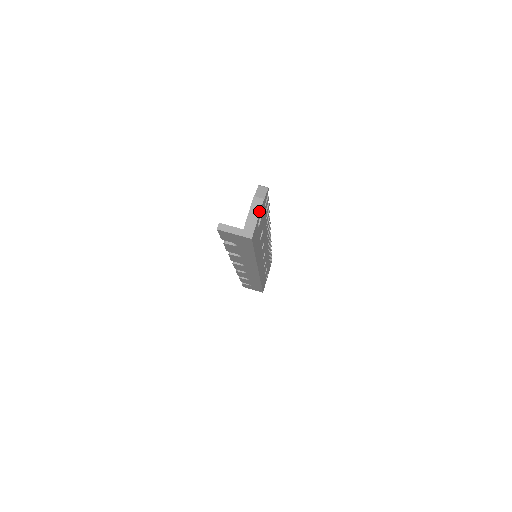
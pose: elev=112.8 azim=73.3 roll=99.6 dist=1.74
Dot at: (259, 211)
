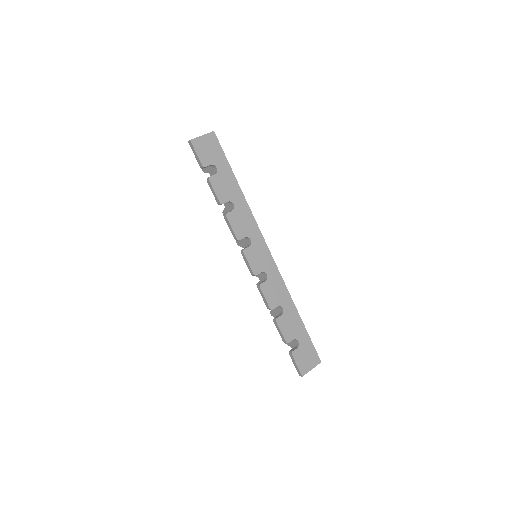
Dot at: occluded
